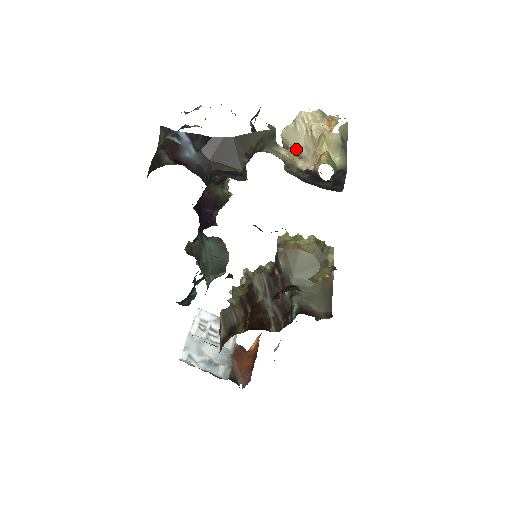
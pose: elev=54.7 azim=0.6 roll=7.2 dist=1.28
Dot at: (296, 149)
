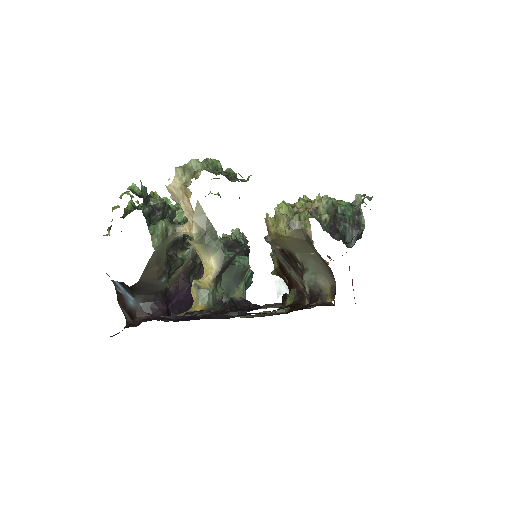
Dot at: occluded
